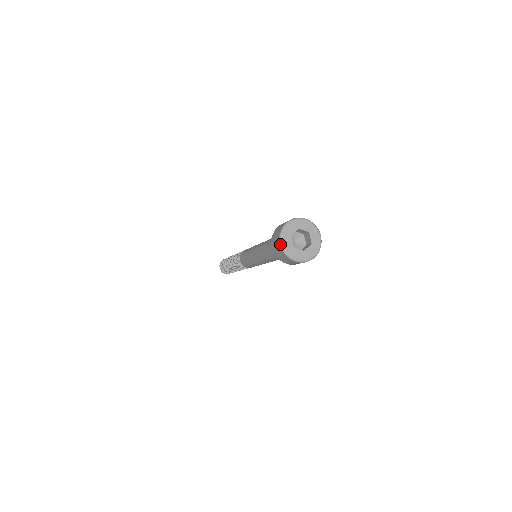
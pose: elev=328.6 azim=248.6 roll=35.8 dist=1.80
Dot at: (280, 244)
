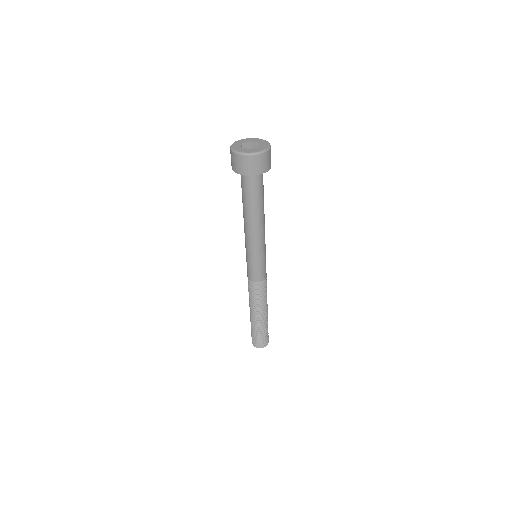
Dot at: (239, 154)
